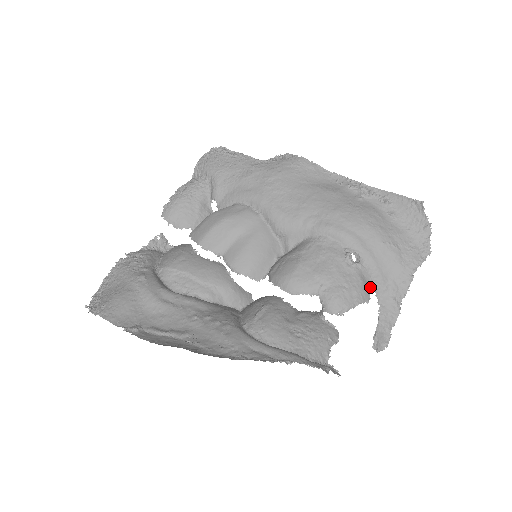
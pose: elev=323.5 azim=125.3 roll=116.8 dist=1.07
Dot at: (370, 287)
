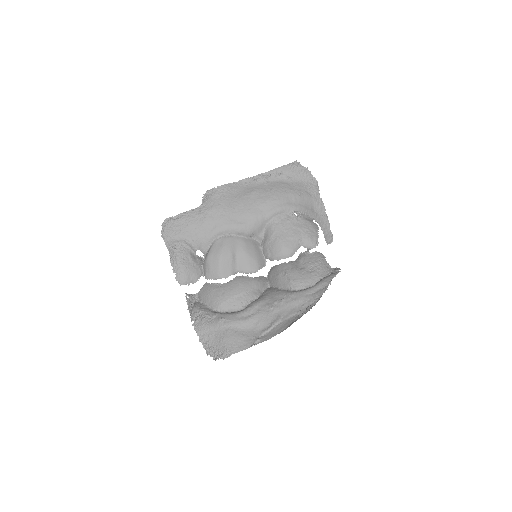
Dot at: (312, 220)
